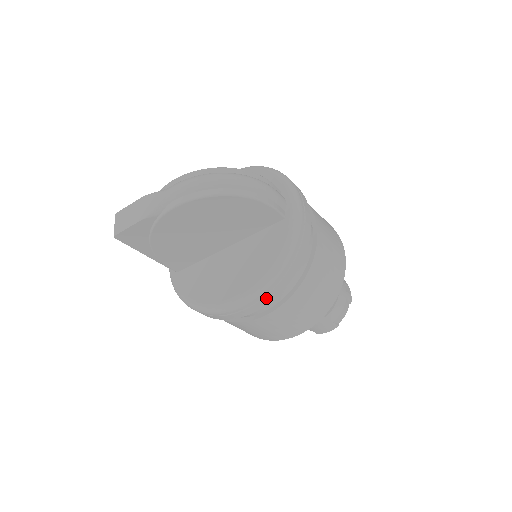
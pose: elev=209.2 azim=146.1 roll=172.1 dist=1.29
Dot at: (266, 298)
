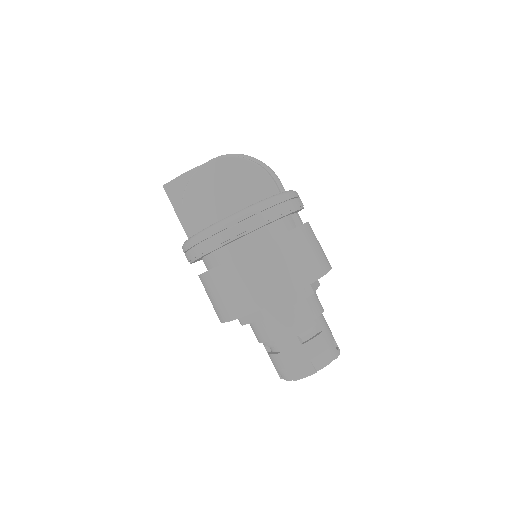
Dot at: (241, 225)
